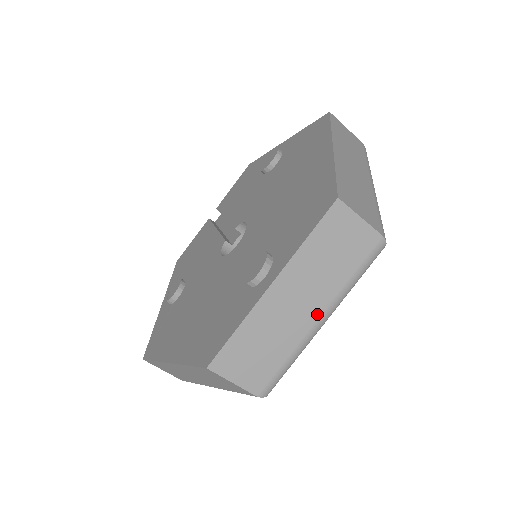
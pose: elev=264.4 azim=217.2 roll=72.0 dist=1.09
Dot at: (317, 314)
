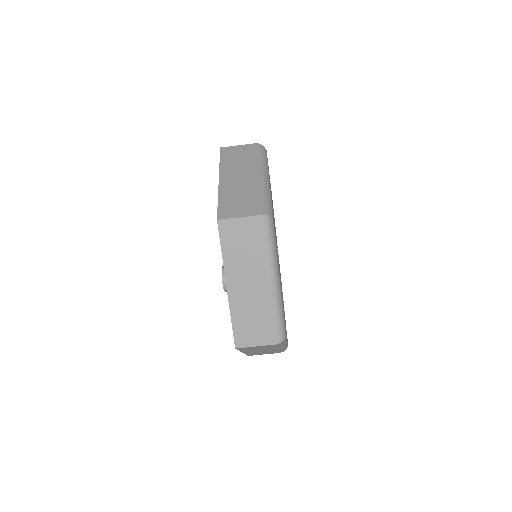
Dot at: (266, 281)
